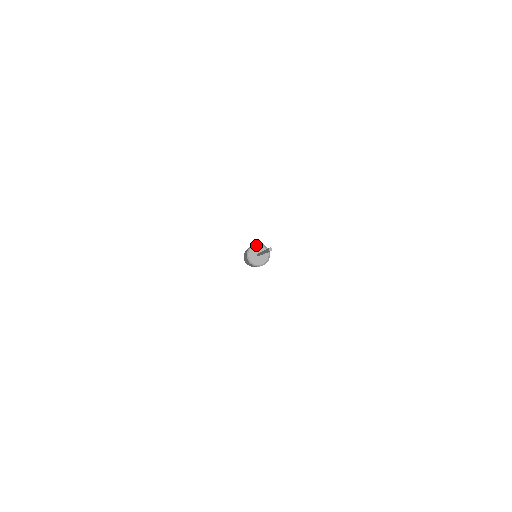
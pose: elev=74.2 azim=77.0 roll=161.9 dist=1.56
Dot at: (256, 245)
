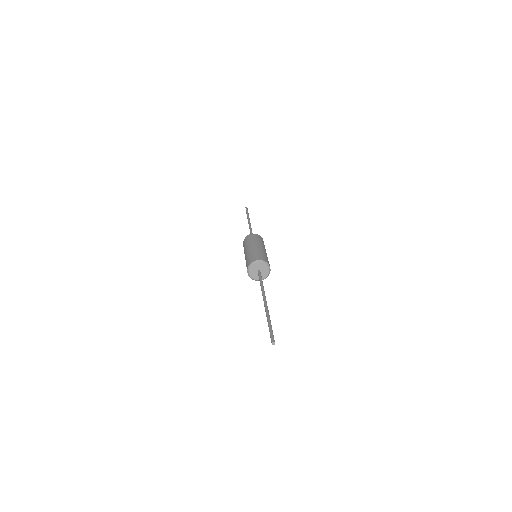
Dot at: (258, 262)
